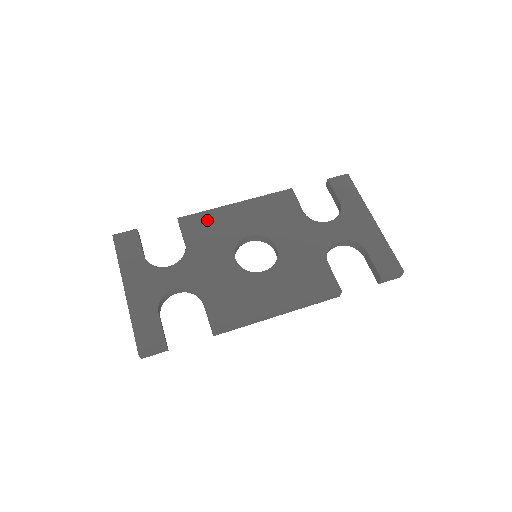
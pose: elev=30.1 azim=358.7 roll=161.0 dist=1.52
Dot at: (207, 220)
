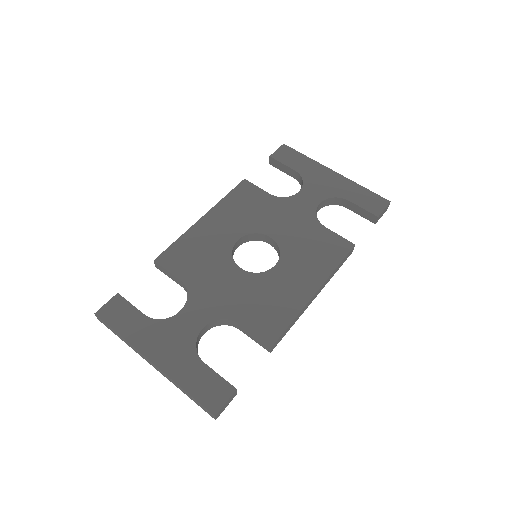
Dot at: (186, 247)
